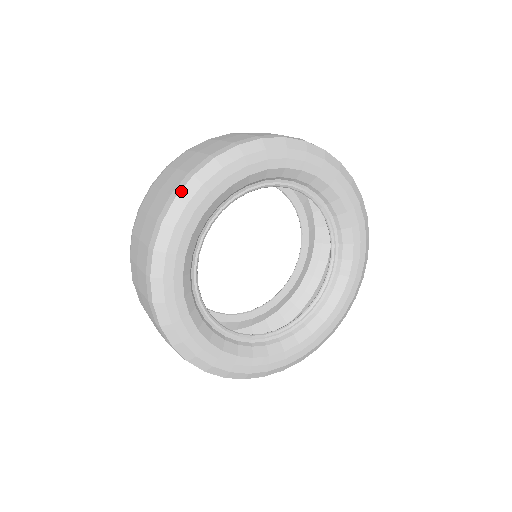
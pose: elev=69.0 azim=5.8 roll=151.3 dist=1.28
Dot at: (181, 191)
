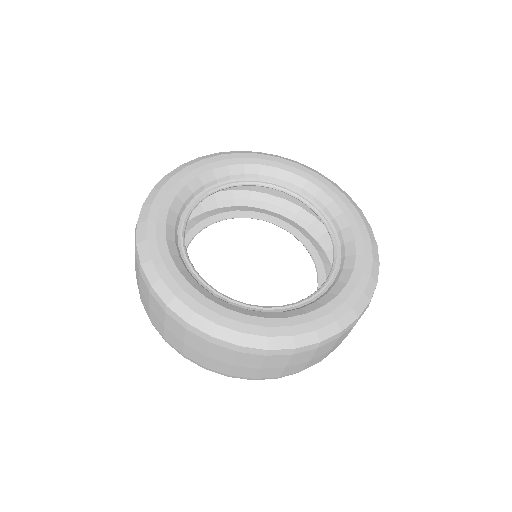
Dot at: (145, 200)
